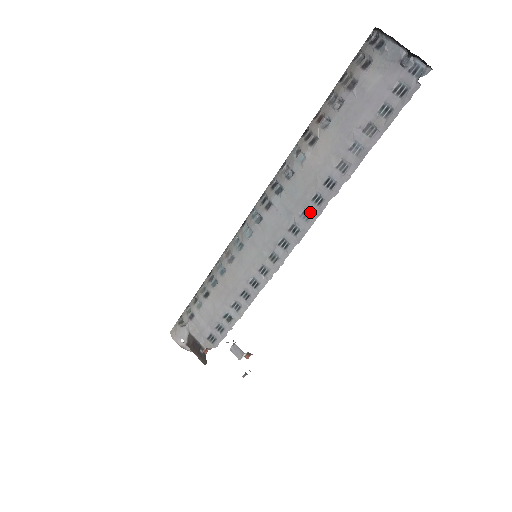
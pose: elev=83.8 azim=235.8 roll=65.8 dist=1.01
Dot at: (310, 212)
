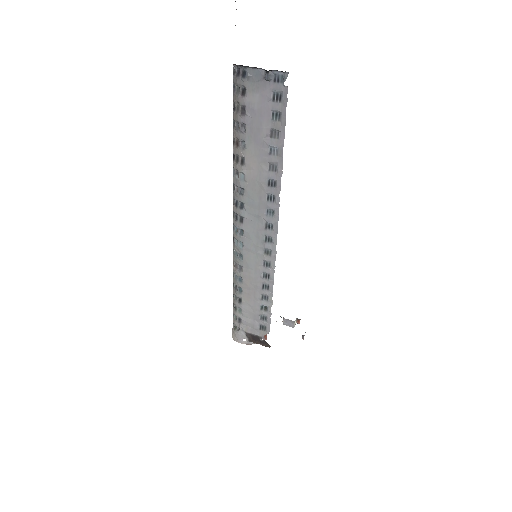
Dot at: (271, 209)
